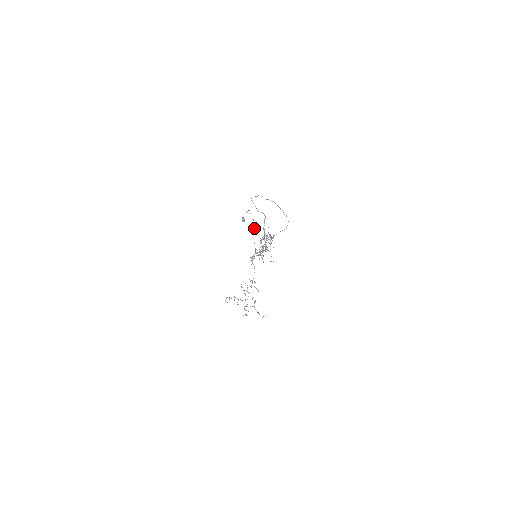
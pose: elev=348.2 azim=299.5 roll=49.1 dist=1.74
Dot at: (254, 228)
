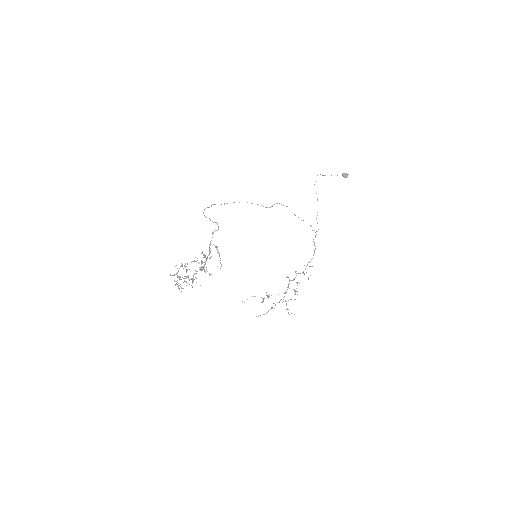
Dot at: (317, 199)
